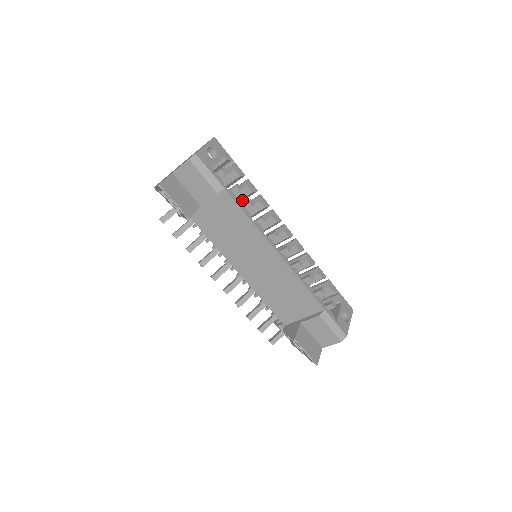
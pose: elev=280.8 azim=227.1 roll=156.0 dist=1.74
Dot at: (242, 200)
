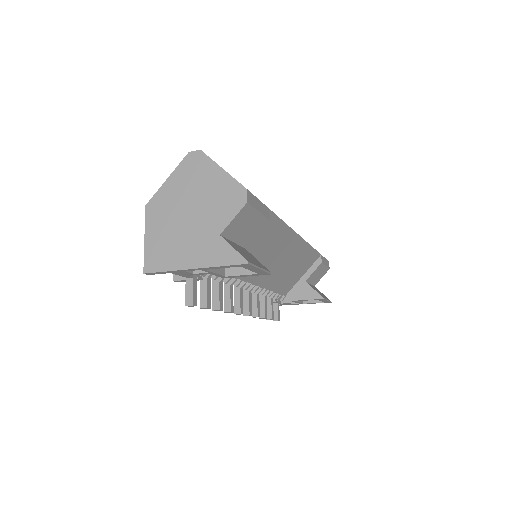
Dot at: occluded
